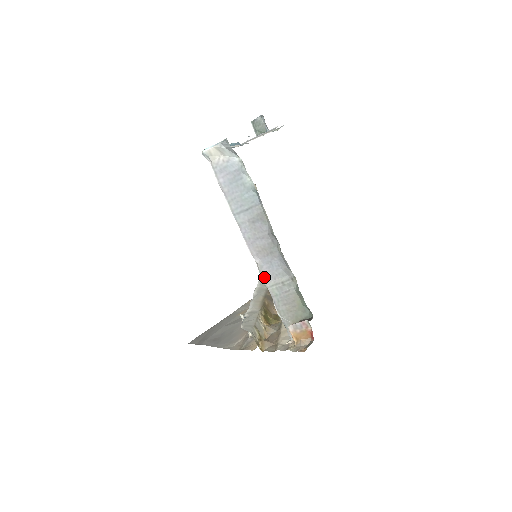
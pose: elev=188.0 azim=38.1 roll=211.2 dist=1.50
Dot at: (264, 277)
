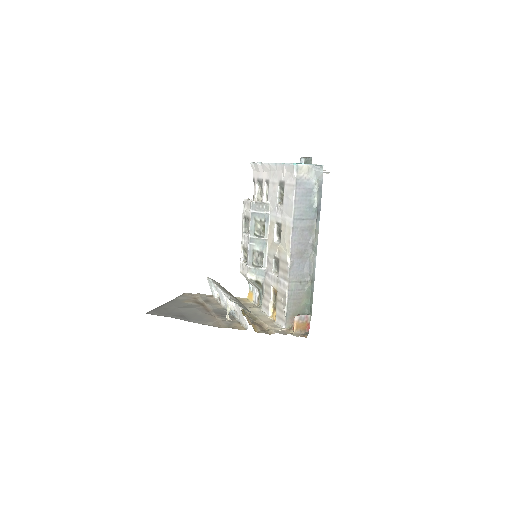
Dot at: (290, 273)
